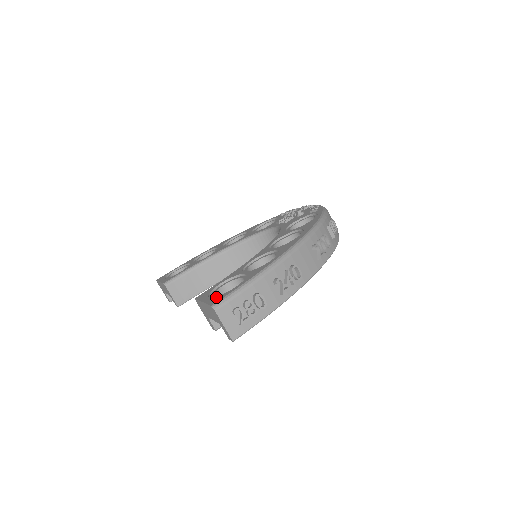
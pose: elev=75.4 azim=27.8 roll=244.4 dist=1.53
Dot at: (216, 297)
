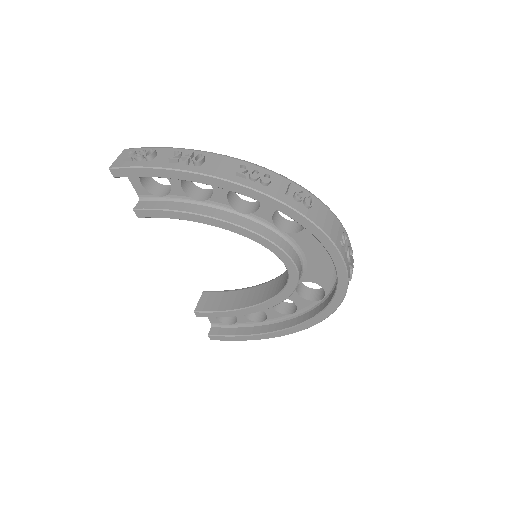
Dot at: occluded
